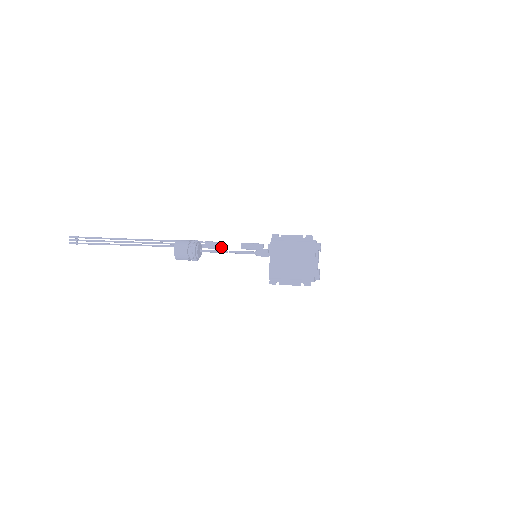
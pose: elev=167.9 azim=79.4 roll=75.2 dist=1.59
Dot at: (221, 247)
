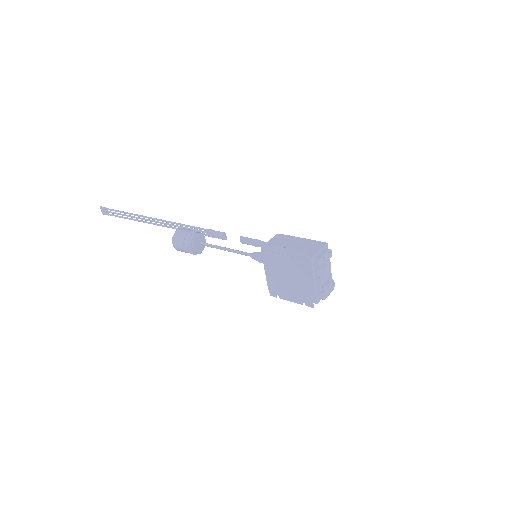
Dot at: (222, 238)
